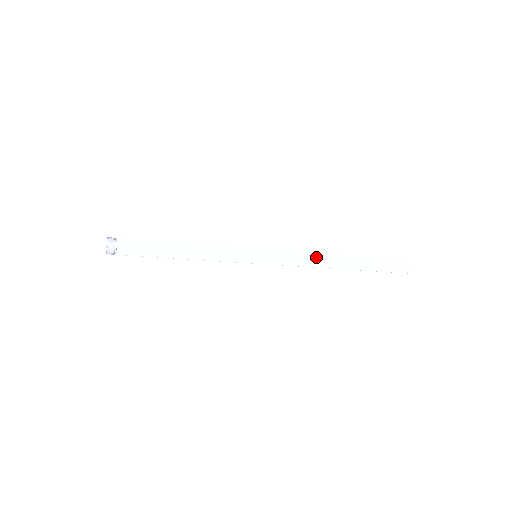
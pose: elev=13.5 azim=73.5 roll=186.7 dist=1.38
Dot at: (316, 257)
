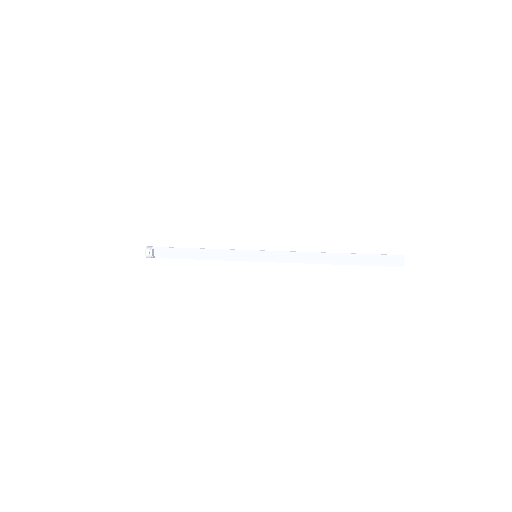
Dot at: (308, 255)
